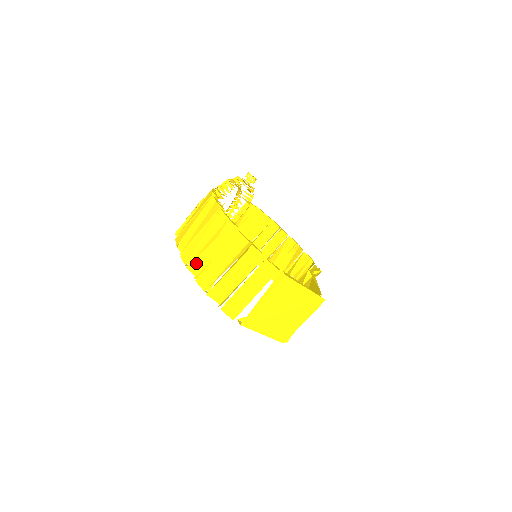
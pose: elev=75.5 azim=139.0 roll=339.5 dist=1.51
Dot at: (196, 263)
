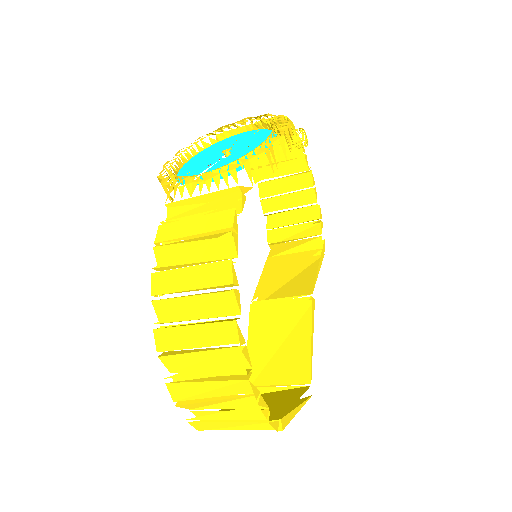
Dot at: (173, 359)
